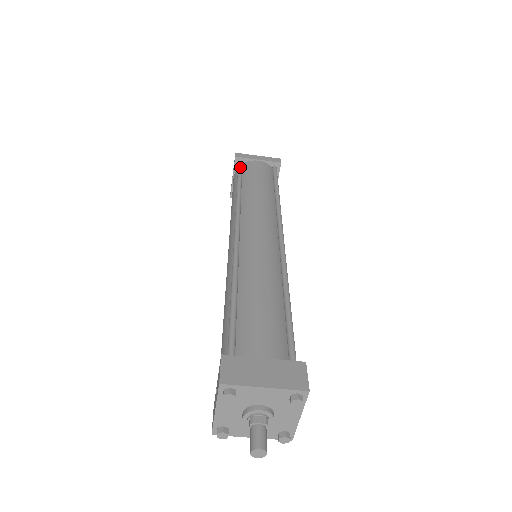
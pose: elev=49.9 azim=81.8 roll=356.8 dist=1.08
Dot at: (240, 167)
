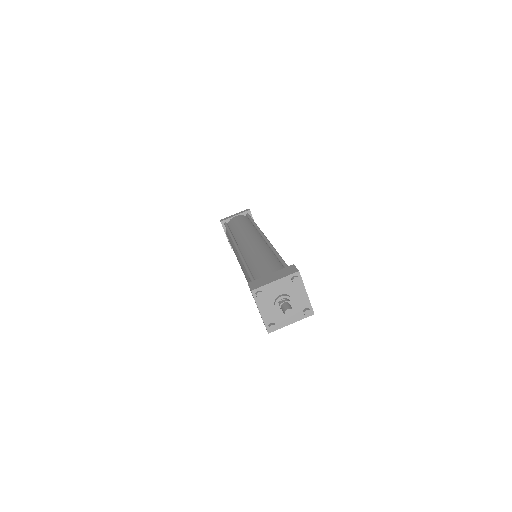
Dot at: (226, 225)
